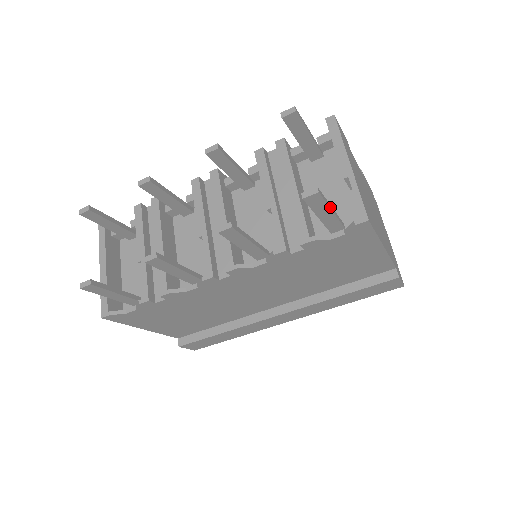
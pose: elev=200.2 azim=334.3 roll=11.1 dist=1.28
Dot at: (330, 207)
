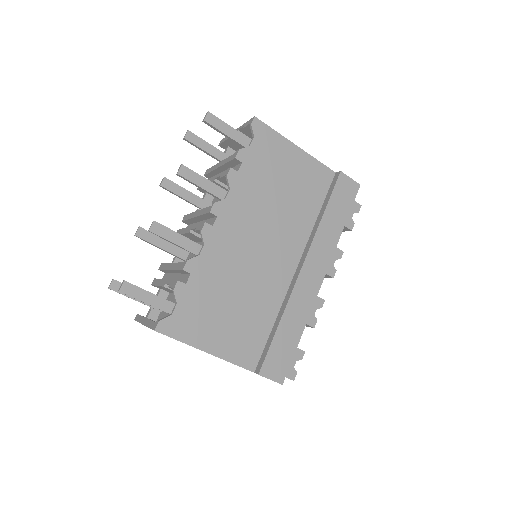
Dot at: (229, 126)
